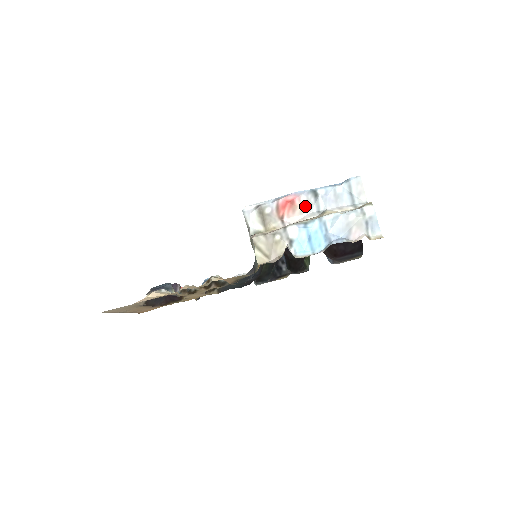
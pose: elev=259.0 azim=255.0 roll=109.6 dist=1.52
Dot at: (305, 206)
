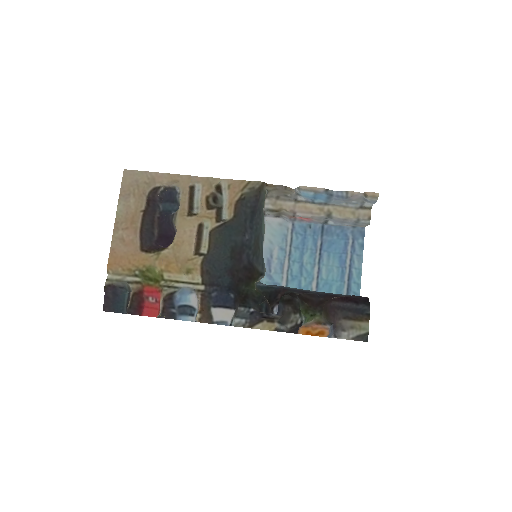
Dot at: (315, 219)
